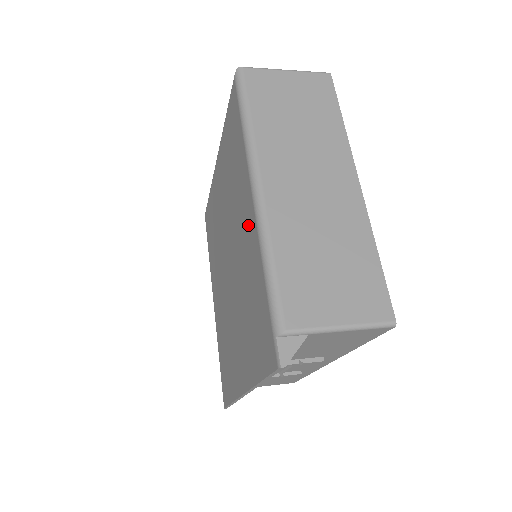
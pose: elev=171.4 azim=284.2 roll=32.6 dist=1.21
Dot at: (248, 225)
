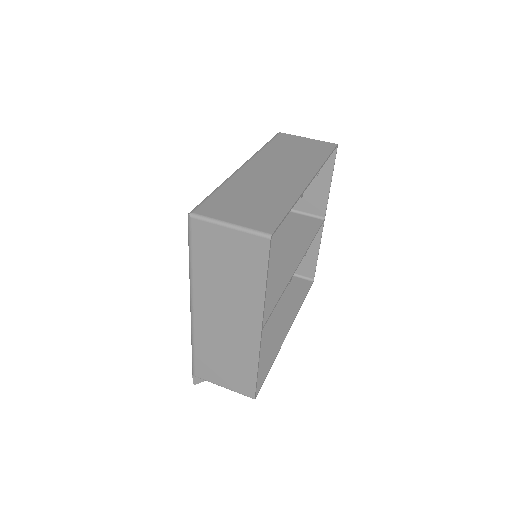
Dot at: occluded
